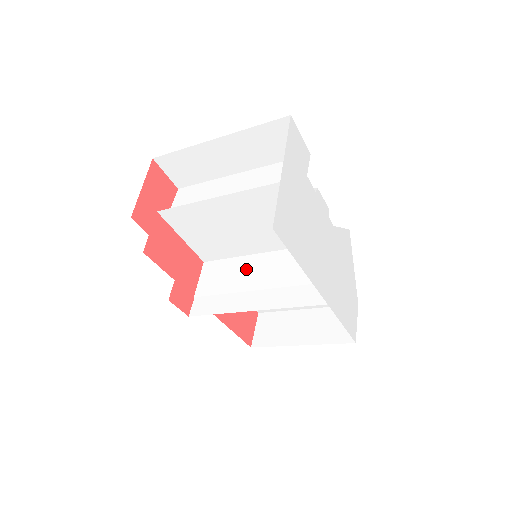
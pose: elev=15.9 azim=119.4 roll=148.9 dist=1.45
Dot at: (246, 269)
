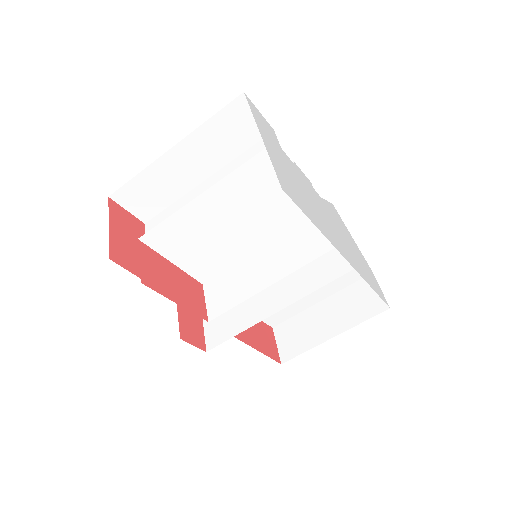
Dot at: (254, 268)
